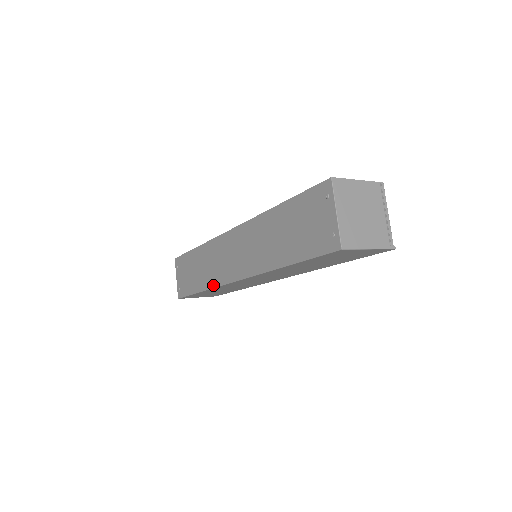
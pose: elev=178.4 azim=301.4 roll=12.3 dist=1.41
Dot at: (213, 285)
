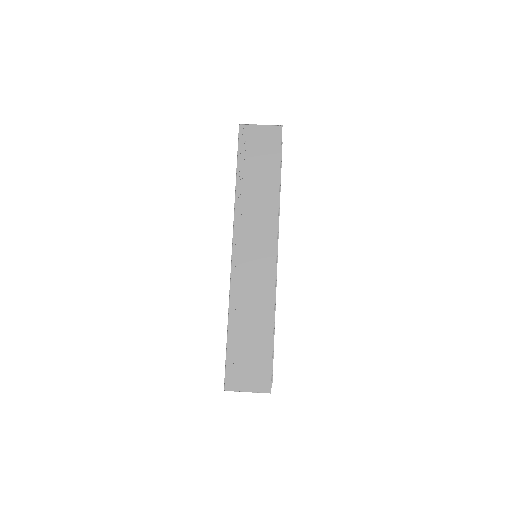
Dot at: occluded
